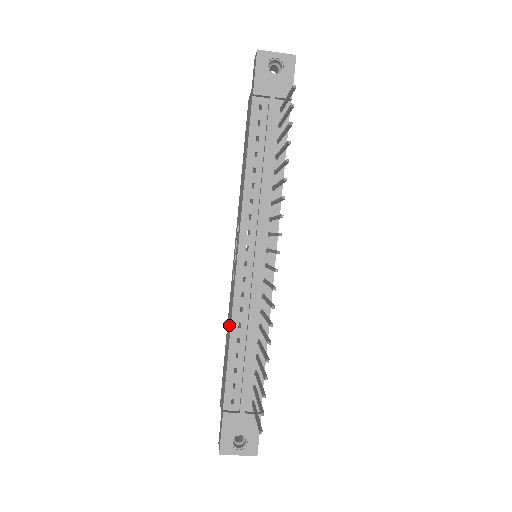
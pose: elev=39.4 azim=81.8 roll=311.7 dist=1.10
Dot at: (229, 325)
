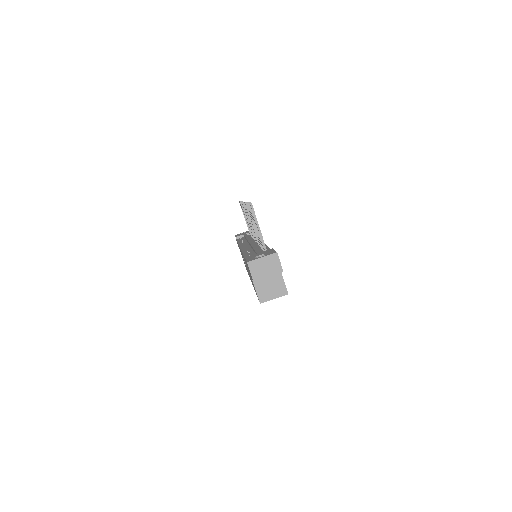
Dot at: occluded
